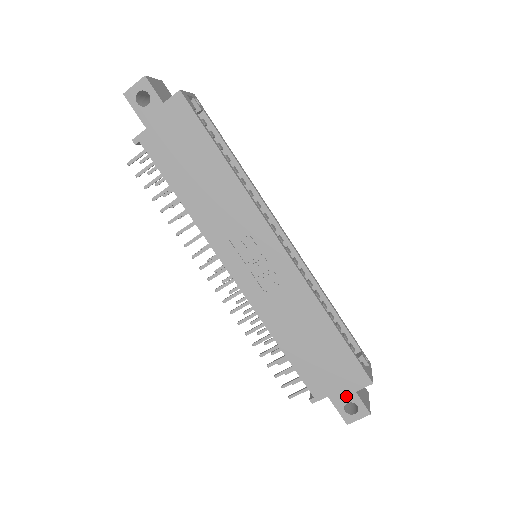
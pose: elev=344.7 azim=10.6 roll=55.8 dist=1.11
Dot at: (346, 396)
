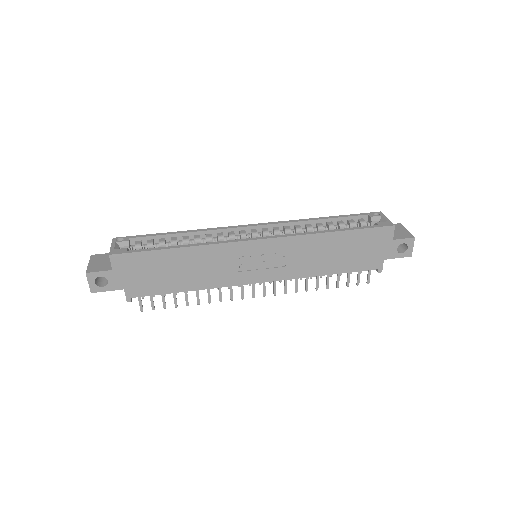
Dot at: (392, 248)
